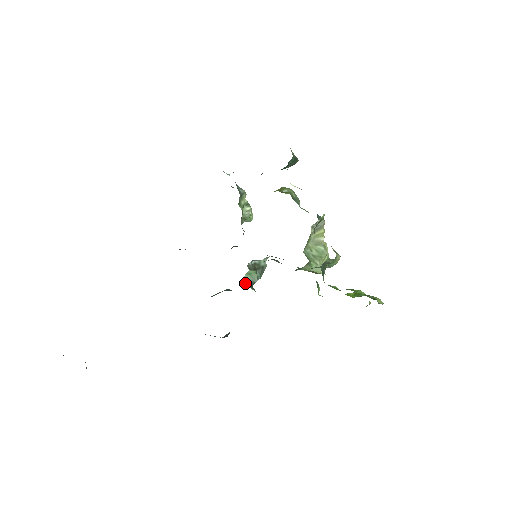
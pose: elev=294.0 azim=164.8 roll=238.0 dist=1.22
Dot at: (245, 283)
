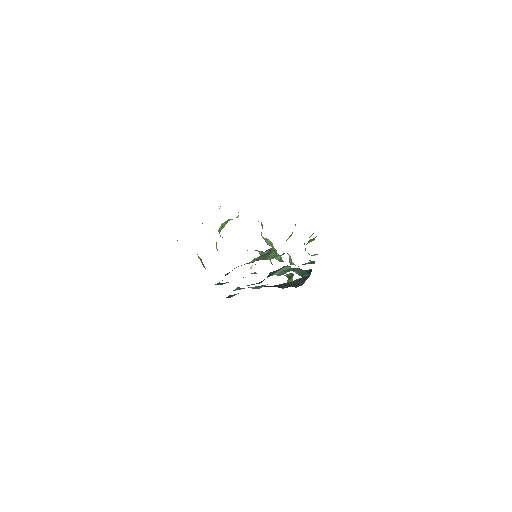
Dot at: occluded
